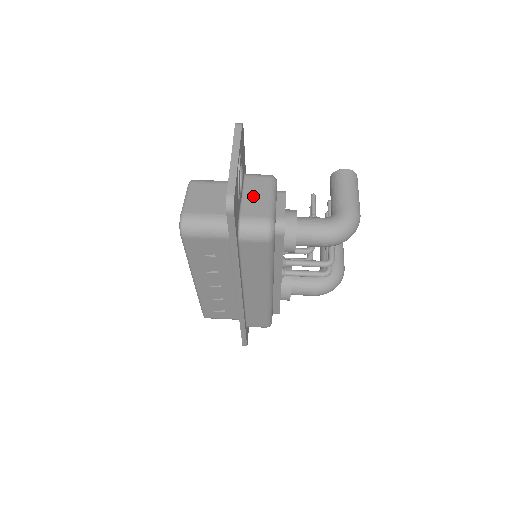
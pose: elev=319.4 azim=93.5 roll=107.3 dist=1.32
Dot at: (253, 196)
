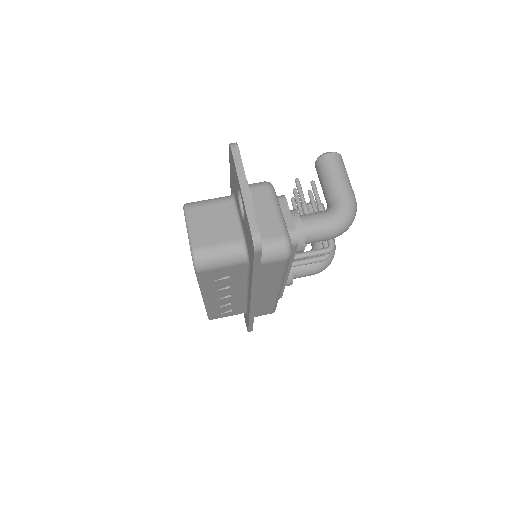
Dot at: (259, 213)
